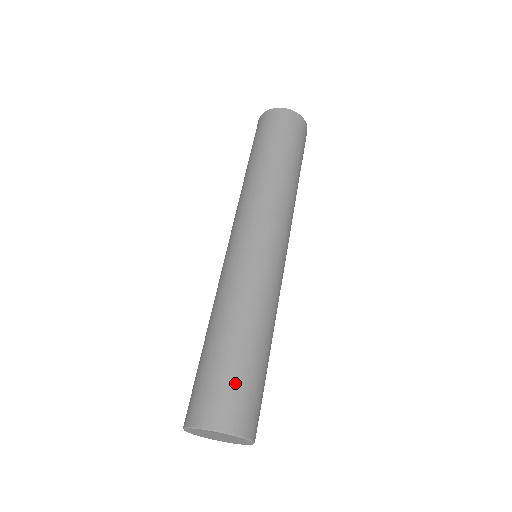
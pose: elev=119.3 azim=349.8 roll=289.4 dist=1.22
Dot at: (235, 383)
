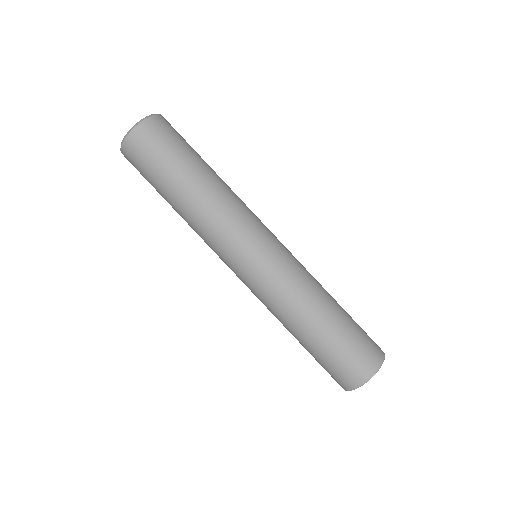
Dot at: (360, 334)
